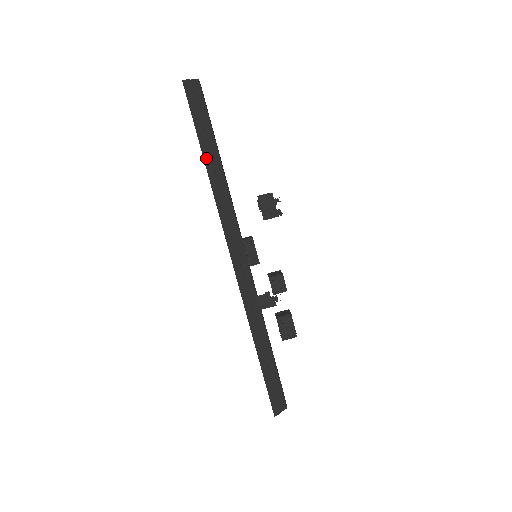
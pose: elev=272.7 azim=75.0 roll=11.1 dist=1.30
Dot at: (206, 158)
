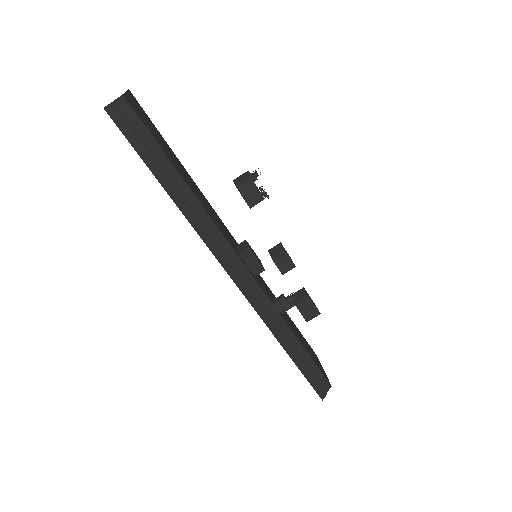
Dot at: (169, 190)
